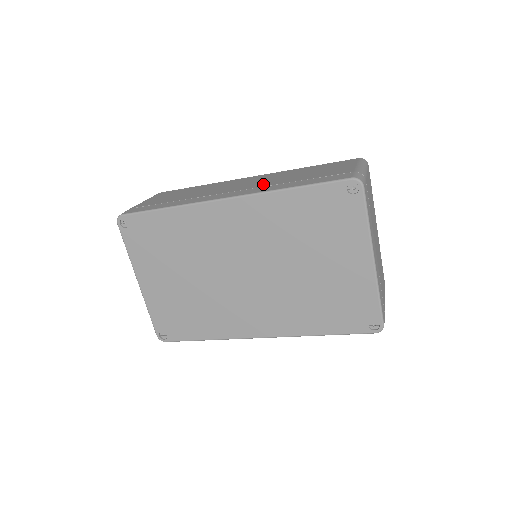
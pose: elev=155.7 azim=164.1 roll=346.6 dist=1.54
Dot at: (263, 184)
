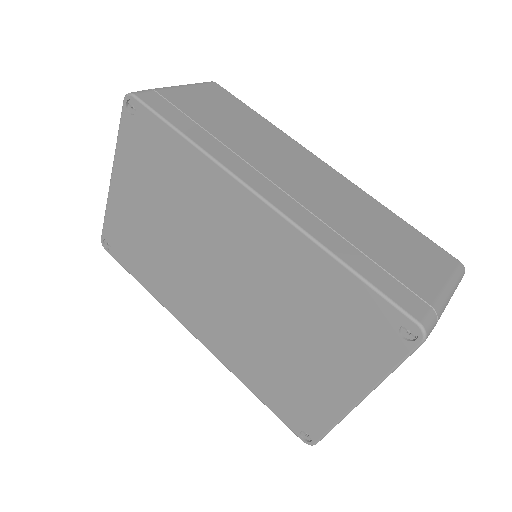
Dot at: (321, 208)
